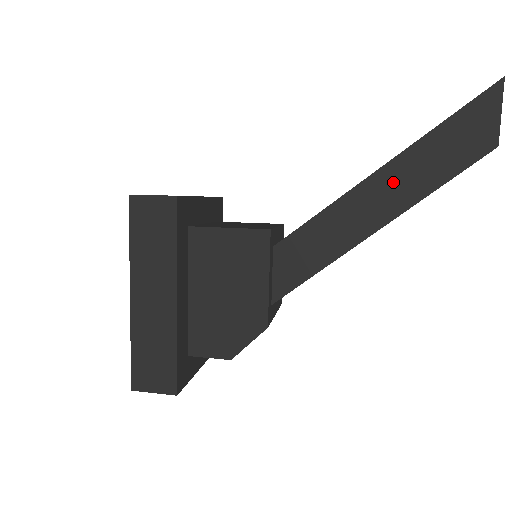
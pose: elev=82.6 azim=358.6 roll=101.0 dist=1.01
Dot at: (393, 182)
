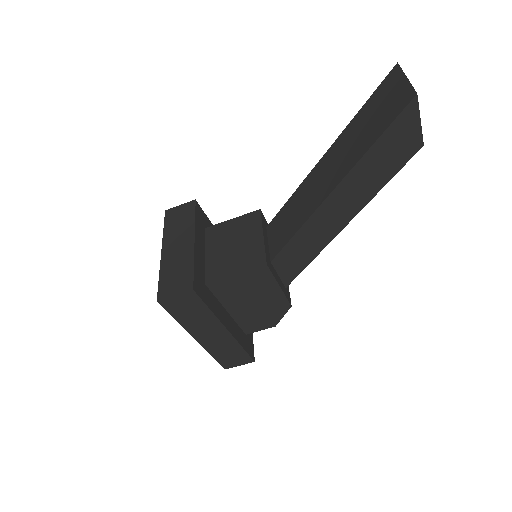
Dot at: (345, 197)
